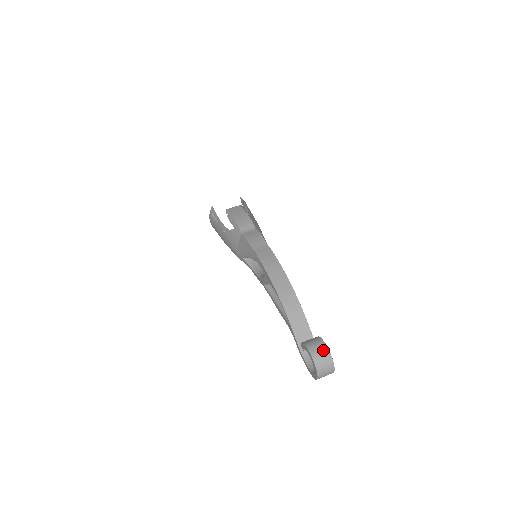
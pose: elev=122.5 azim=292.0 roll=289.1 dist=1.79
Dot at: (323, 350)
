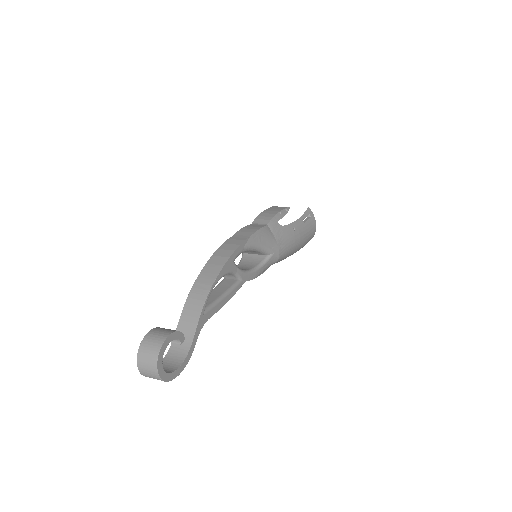
Dot at: (158, 340)
